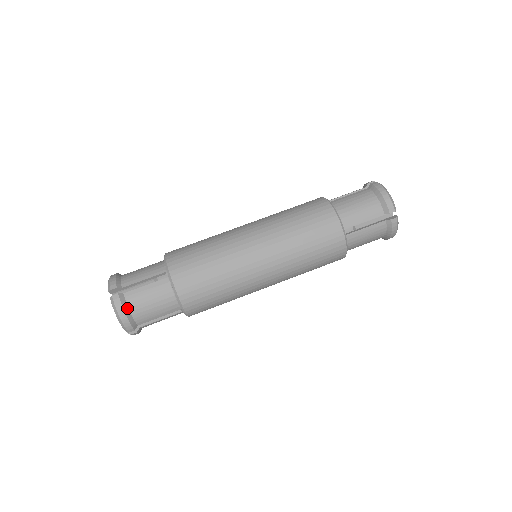
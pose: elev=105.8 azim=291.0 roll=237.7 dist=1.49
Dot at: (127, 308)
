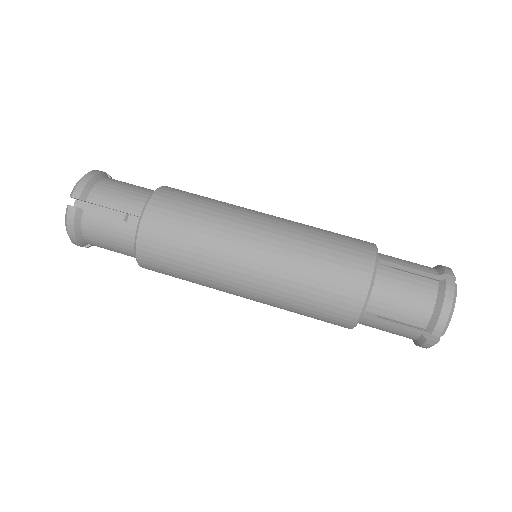
Dot at: (80, 227)
